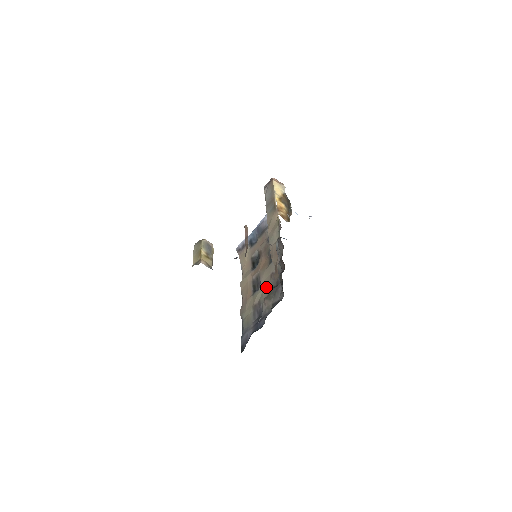
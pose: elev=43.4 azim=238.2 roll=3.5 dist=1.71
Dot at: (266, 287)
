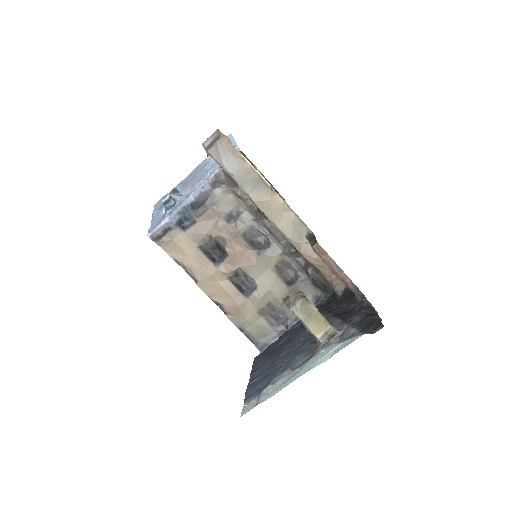
Dot at: (274, 286)
